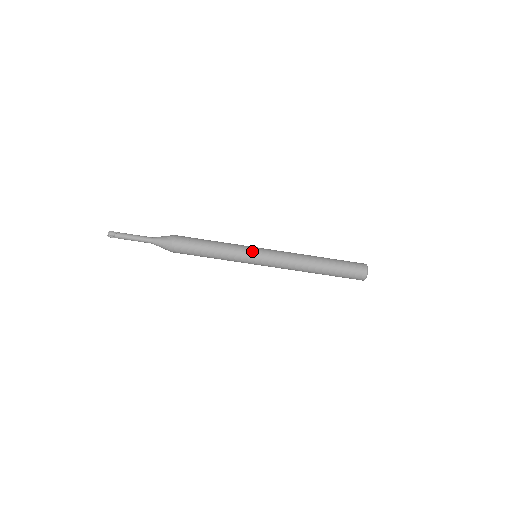
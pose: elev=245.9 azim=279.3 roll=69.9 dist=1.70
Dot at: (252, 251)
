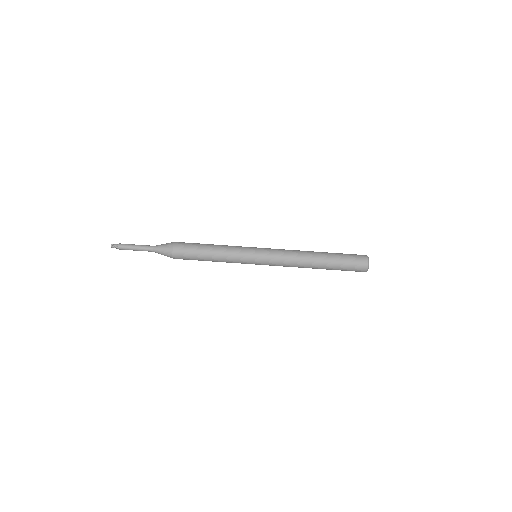
Dot at: (252, 247)
